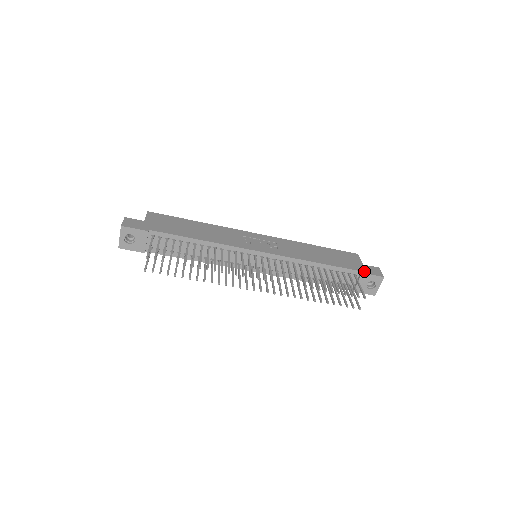
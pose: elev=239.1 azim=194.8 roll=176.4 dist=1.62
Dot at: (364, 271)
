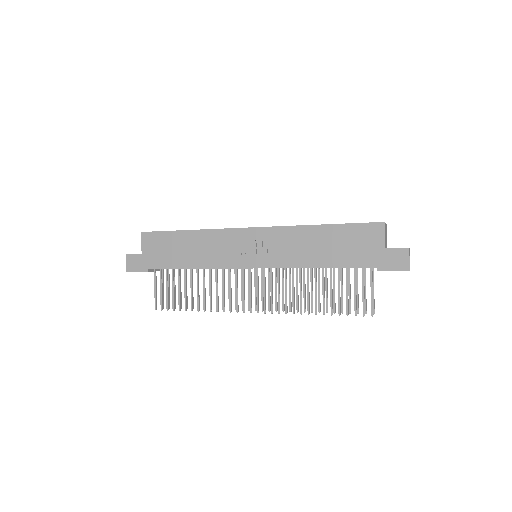
Dot at: (381, 266)
